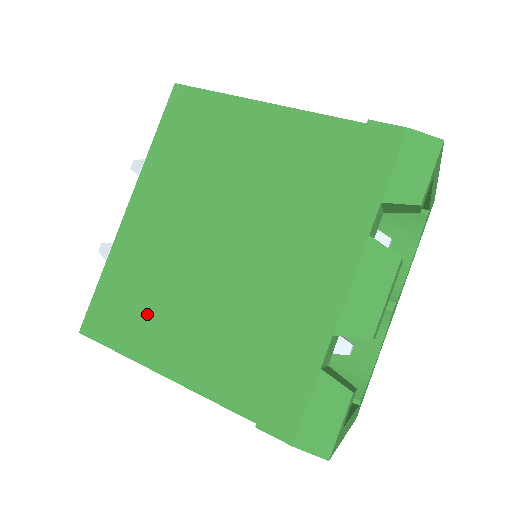
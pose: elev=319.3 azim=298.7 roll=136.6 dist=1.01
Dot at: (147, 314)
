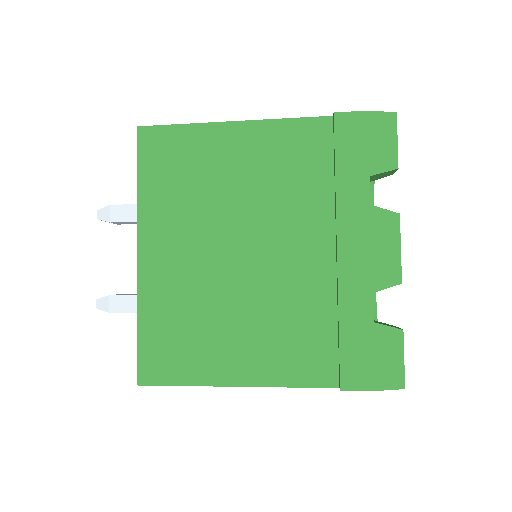
Dot at: (200, 341)
